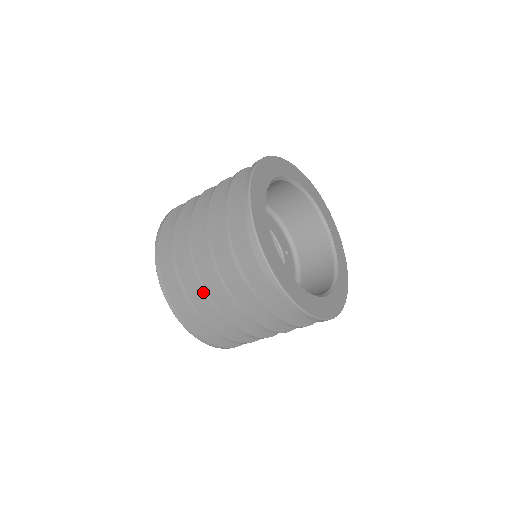
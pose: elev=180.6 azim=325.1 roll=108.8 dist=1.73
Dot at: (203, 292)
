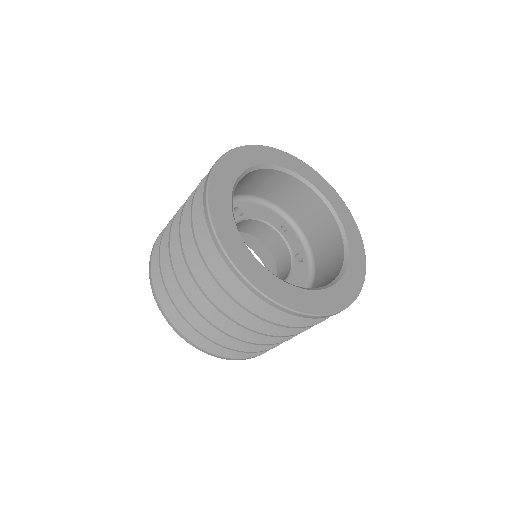
Dot at: occluded
